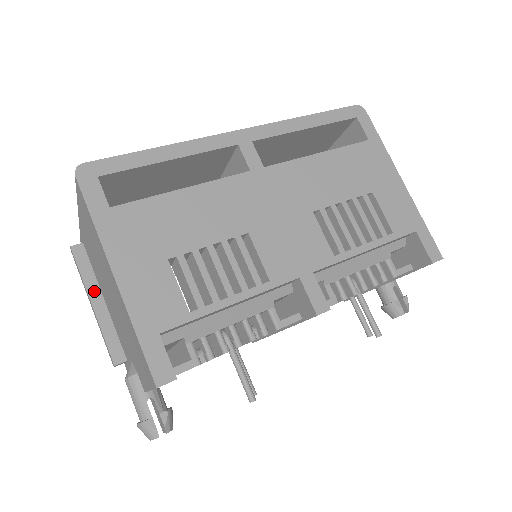
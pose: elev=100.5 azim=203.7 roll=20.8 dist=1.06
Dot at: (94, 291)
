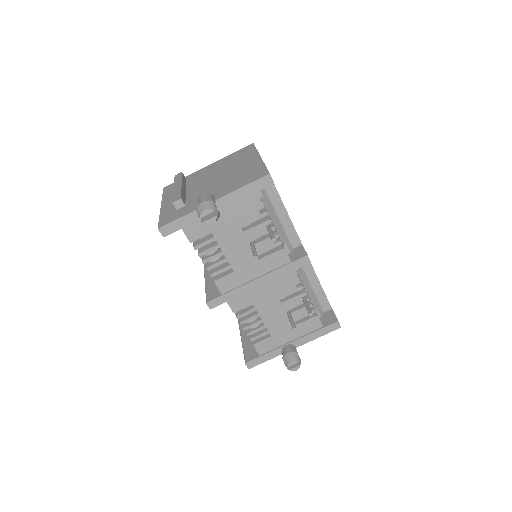
Dot at: (184, 185)
